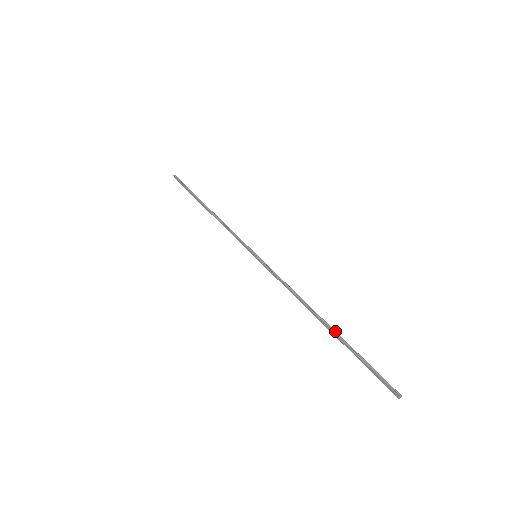
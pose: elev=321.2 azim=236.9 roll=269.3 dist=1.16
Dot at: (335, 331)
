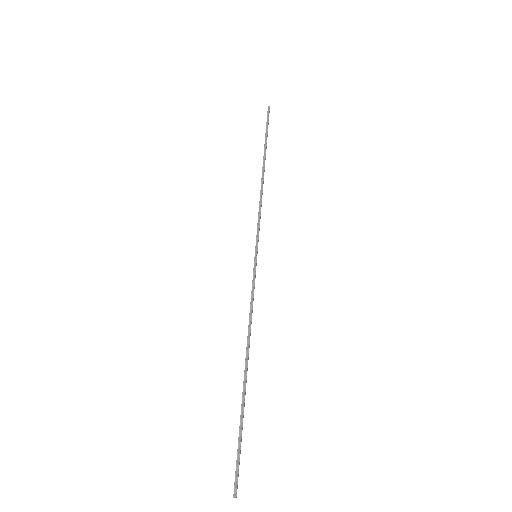
Dot at: (245, 390)
